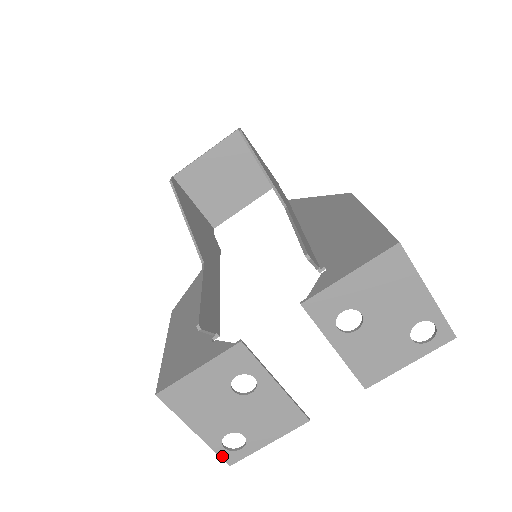
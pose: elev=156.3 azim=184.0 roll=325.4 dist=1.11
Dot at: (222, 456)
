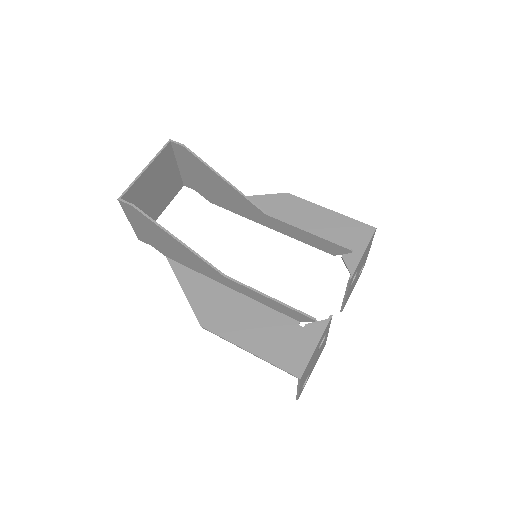
Dot at: (299, 396)
